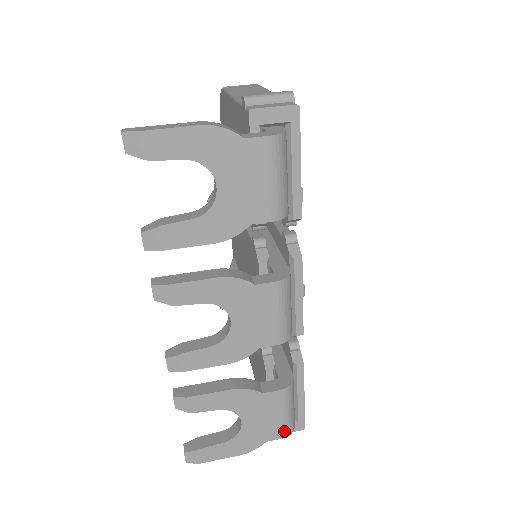
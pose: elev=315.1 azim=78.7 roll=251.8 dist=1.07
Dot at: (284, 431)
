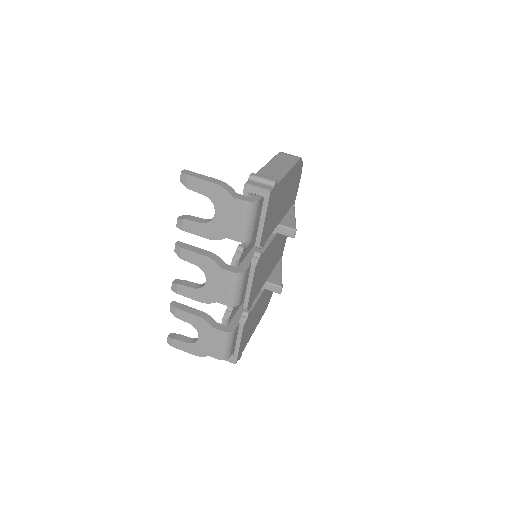
Dot at: (219, 356)
